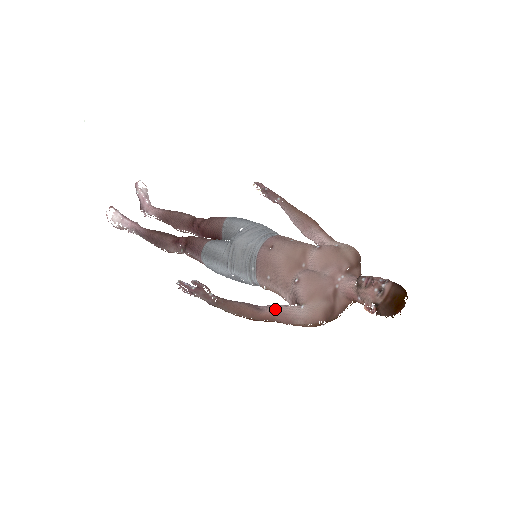
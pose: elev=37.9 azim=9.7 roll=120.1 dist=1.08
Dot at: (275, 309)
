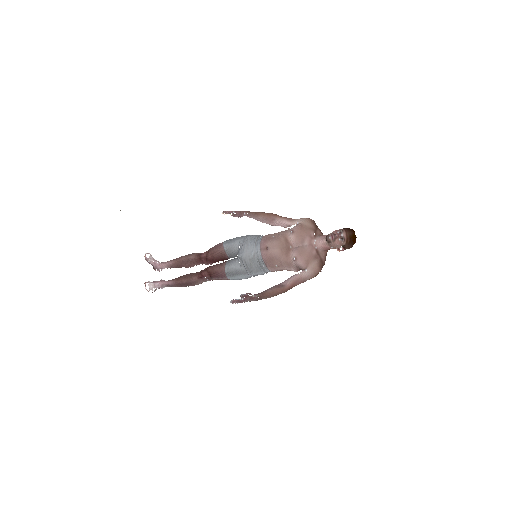
Dot at: (292, 280)
